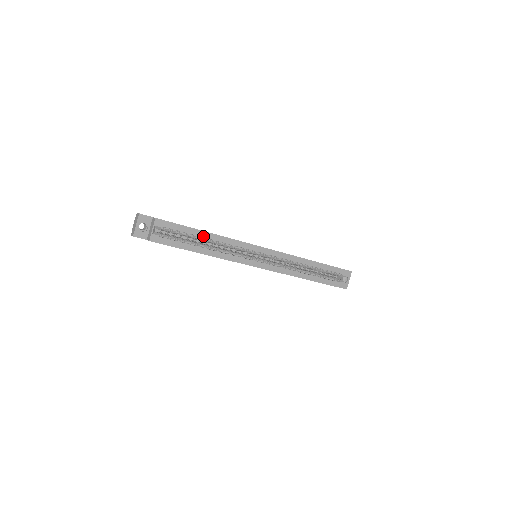
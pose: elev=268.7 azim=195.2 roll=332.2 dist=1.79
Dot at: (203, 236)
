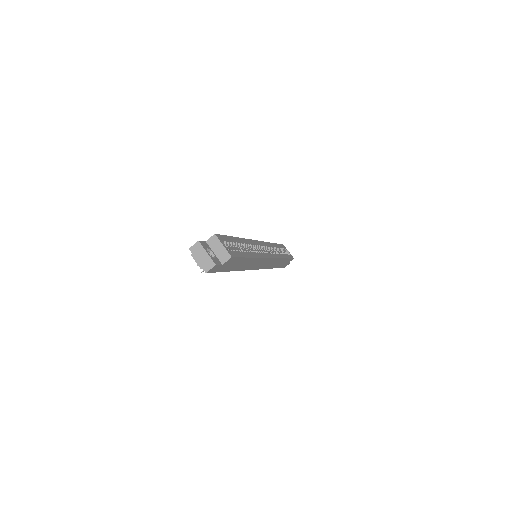
Dot at: (239, 242)
